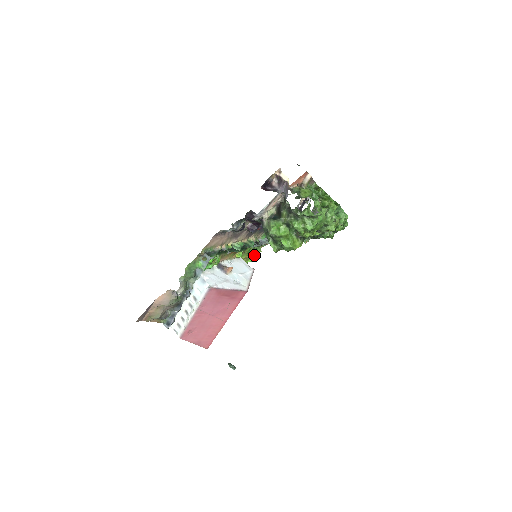
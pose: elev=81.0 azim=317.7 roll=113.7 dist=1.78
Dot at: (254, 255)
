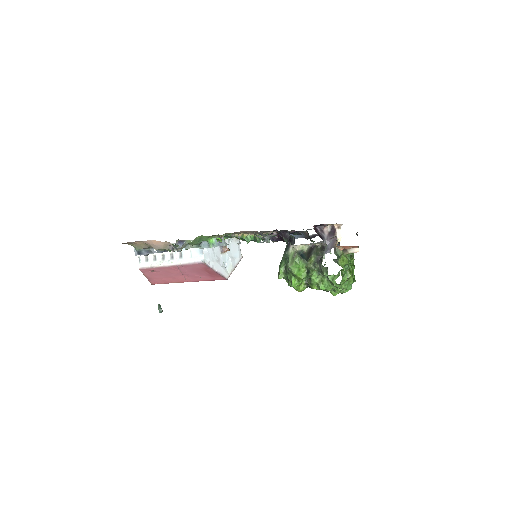
Dot at: occluded
